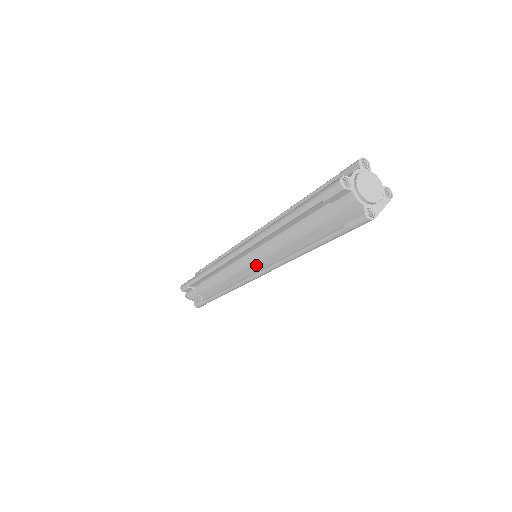
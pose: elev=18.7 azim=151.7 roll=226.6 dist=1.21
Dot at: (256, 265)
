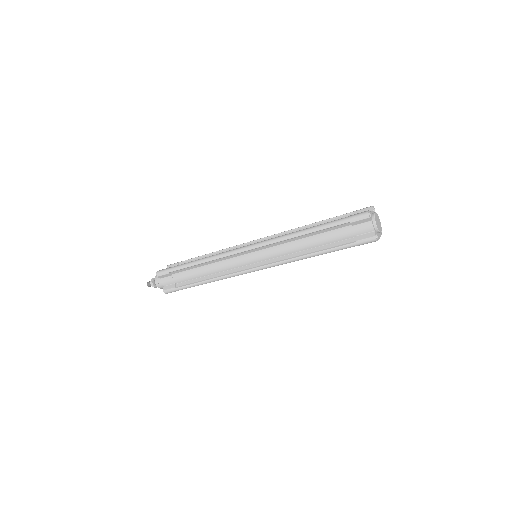
Dot at: (260, 261)
